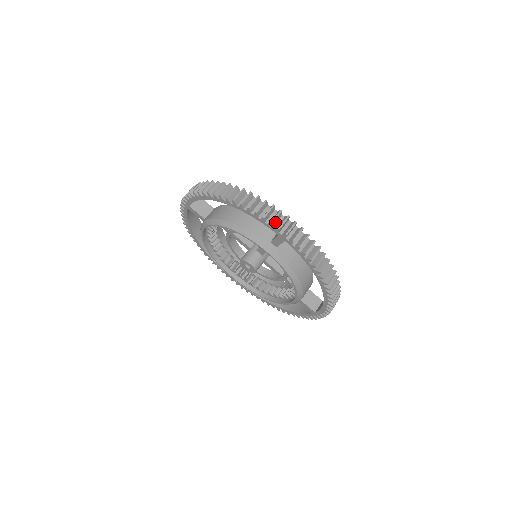
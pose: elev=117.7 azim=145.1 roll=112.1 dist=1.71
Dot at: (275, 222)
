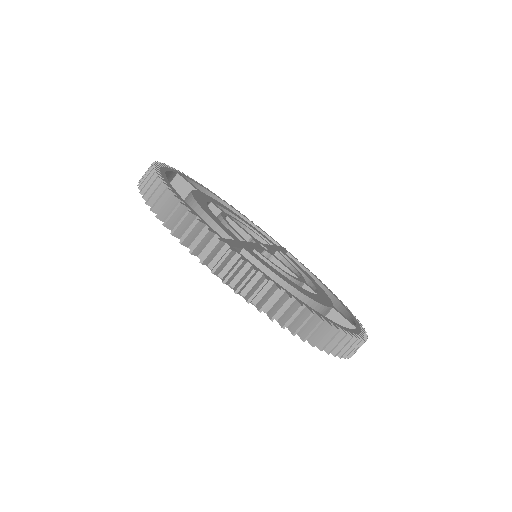
Dot at: occluded
